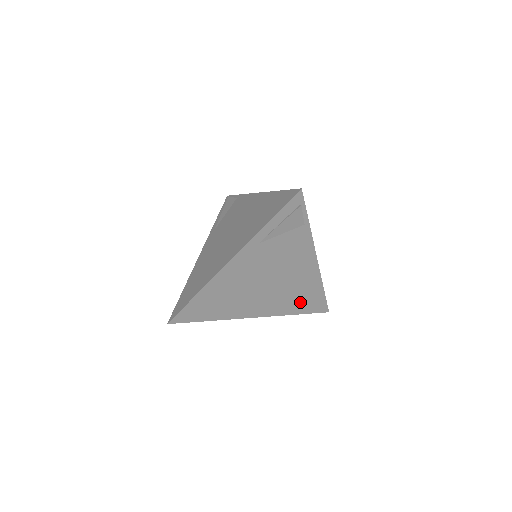
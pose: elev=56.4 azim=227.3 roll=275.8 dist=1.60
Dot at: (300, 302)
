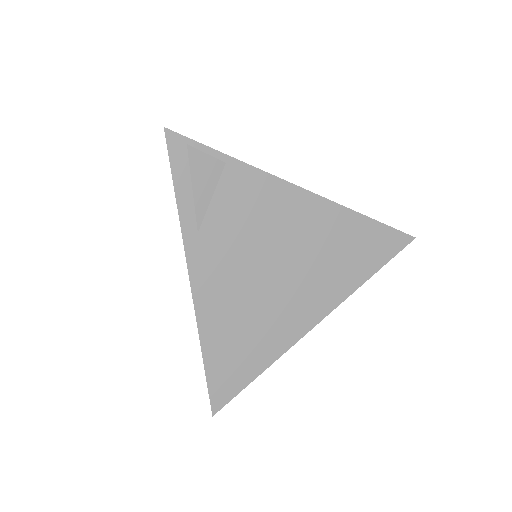
Dot at: (354, 257)
